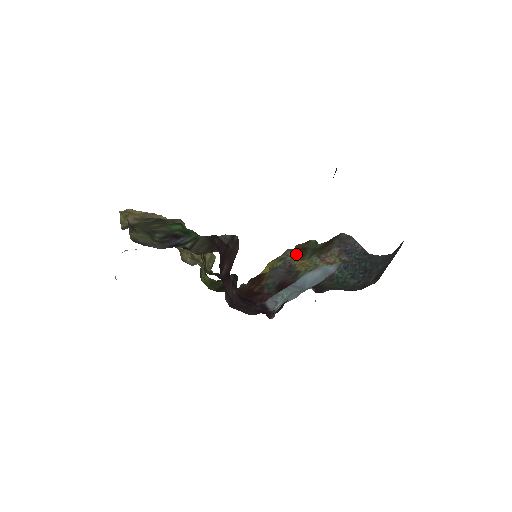
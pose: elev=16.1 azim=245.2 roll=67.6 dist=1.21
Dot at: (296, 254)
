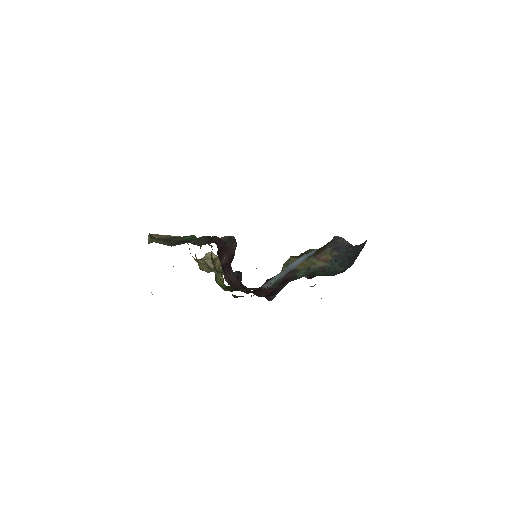
Dot at: (297, 258)
